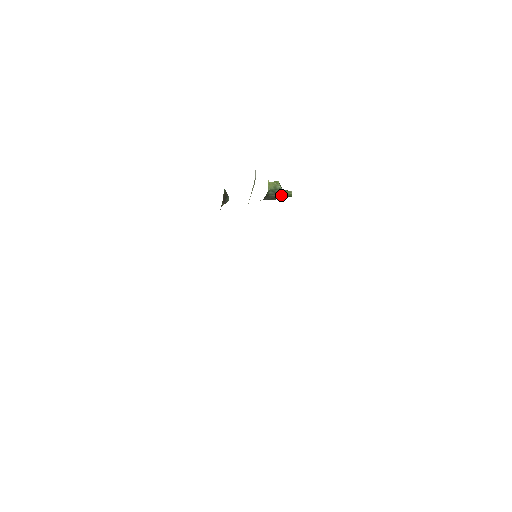
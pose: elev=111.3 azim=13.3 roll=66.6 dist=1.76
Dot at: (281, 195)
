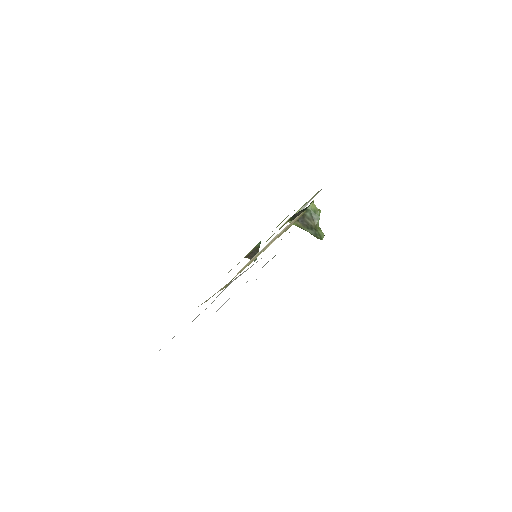
Dot at: (315, 225)
